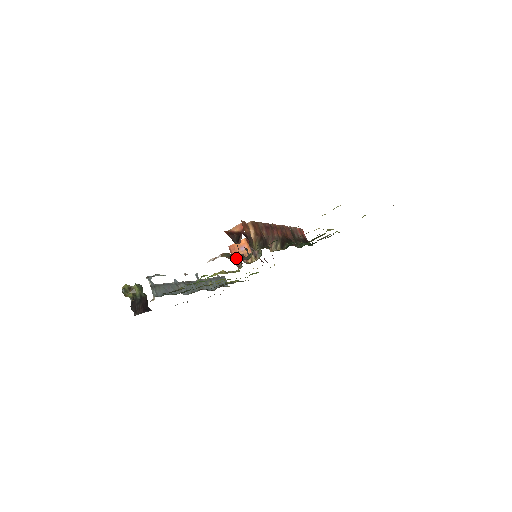
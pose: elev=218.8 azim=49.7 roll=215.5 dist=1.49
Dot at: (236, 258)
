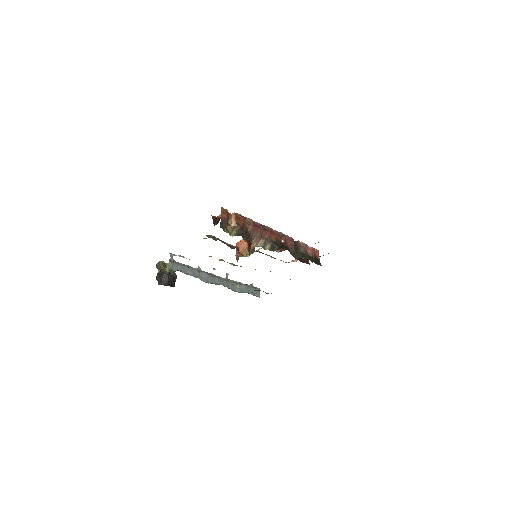
Dot at: occluded
